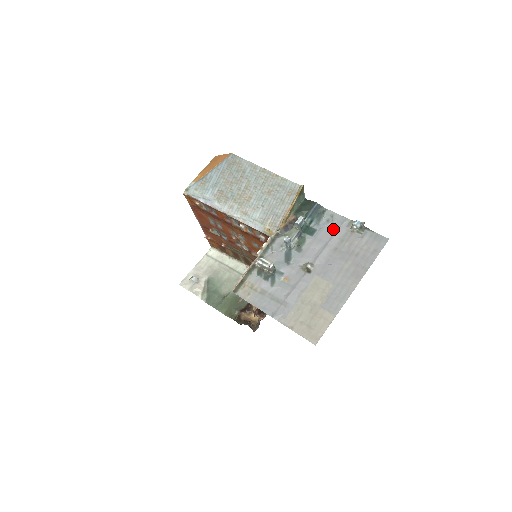
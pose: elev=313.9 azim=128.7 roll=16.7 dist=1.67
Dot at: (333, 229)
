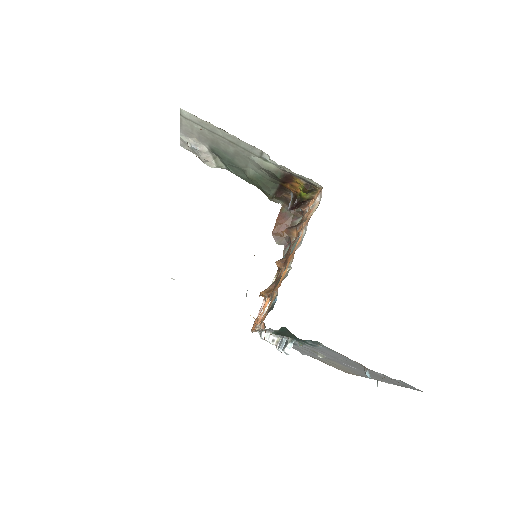
Dot at: occluded
